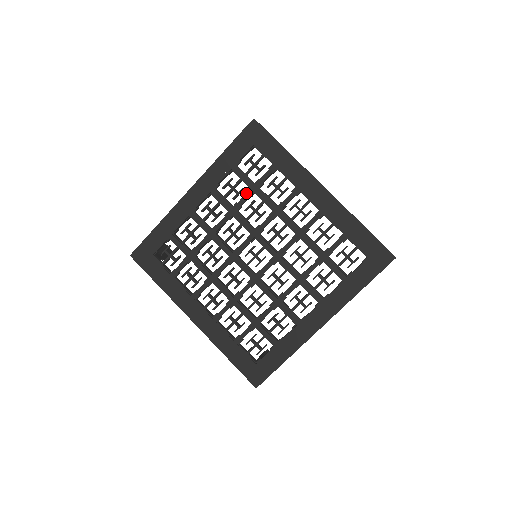
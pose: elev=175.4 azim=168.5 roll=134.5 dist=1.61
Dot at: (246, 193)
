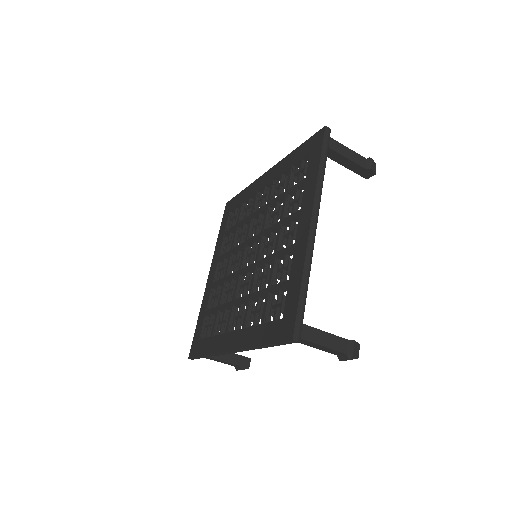
Dot at: (234, 234)
